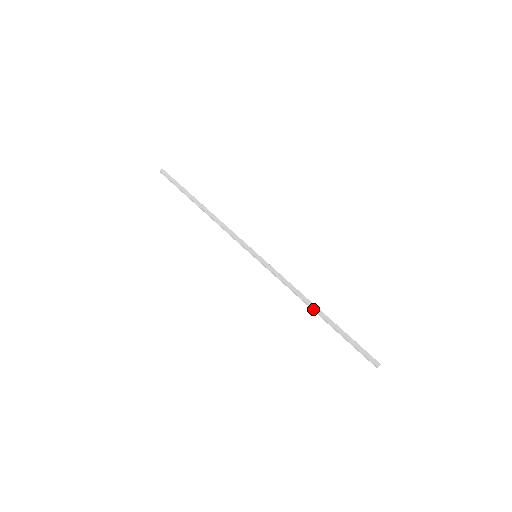
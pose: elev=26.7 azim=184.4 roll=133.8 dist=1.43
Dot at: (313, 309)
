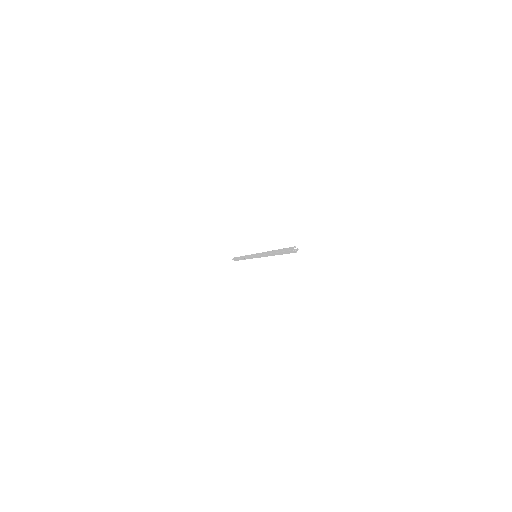
Dot at: (270, 254)
